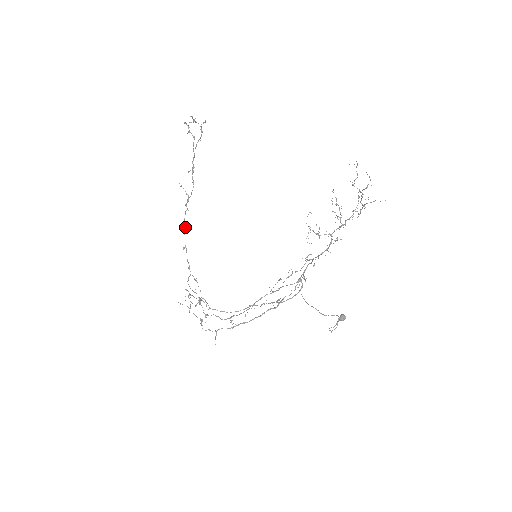
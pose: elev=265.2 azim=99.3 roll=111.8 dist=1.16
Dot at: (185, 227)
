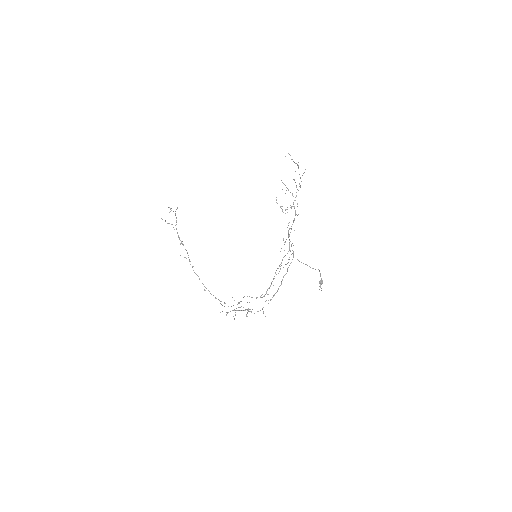
Dot at: occluded
